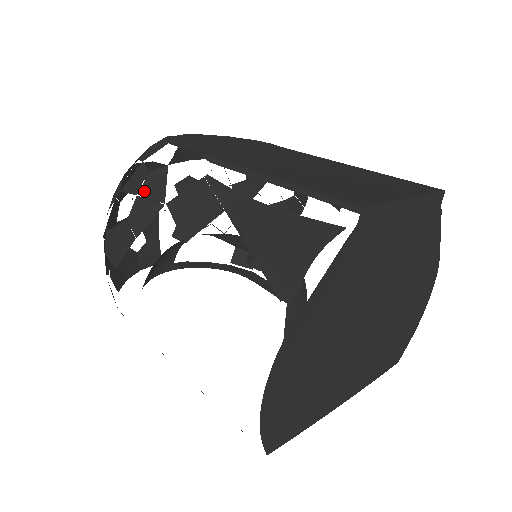
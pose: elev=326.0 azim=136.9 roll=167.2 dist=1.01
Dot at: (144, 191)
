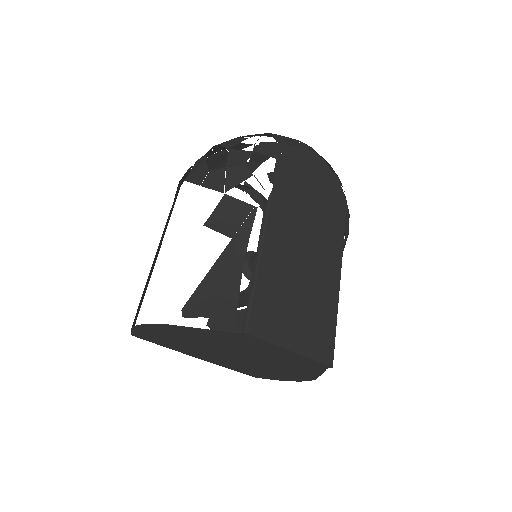
Dot at: (230, 171)
